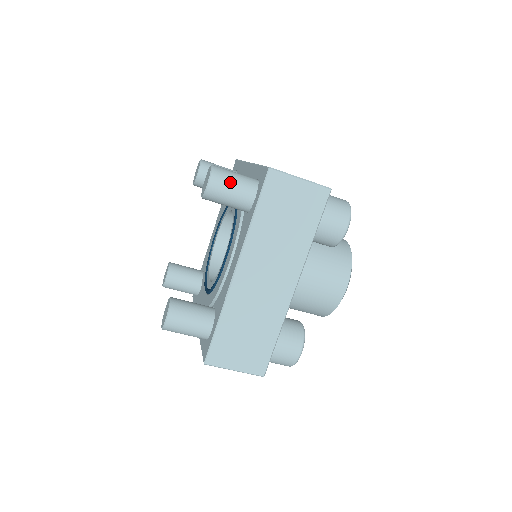
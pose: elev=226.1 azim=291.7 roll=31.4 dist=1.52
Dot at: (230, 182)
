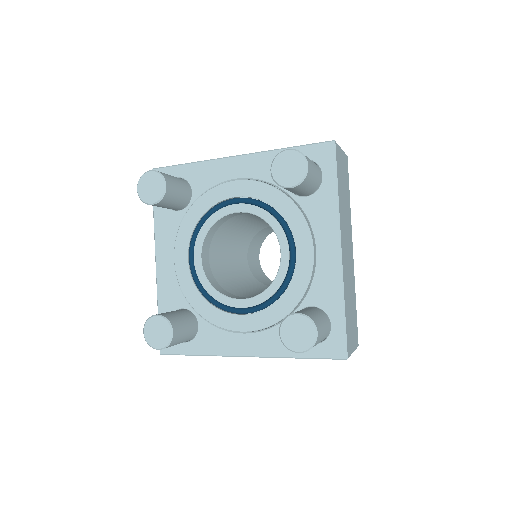
Dot at: occluded
